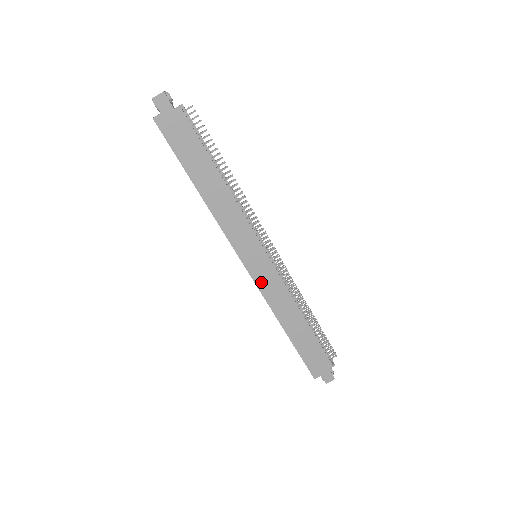
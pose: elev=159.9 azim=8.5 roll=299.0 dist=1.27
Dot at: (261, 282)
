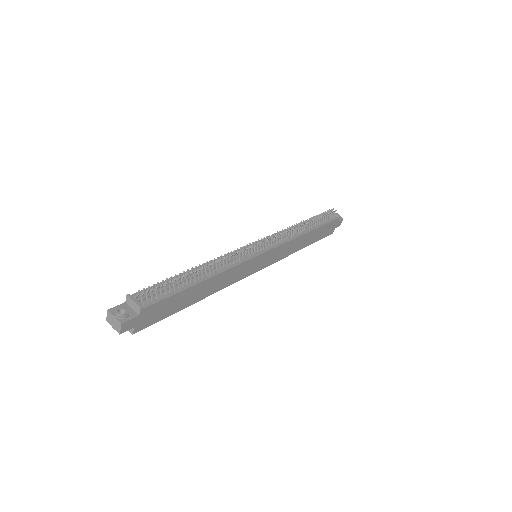
Dot at: (273, 260)
